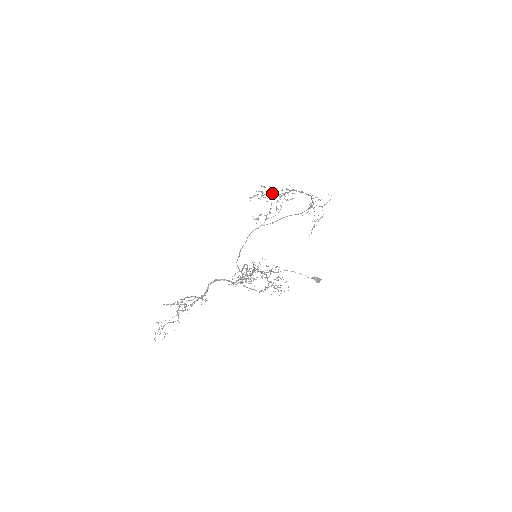
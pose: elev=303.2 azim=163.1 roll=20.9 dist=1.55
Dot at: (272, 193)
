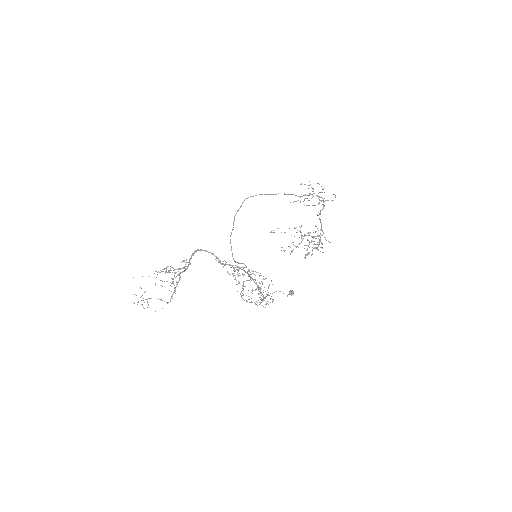
Dot at: (315, 247)
